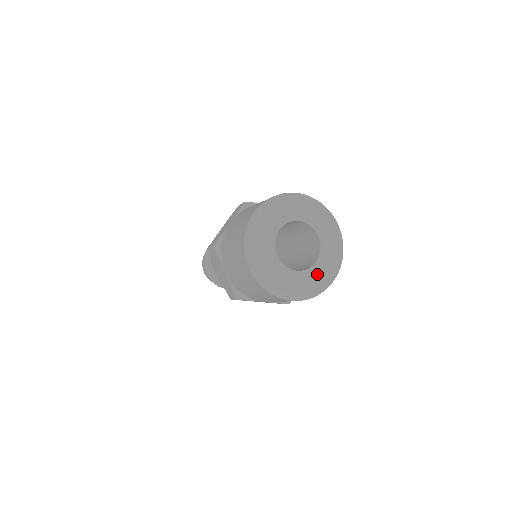
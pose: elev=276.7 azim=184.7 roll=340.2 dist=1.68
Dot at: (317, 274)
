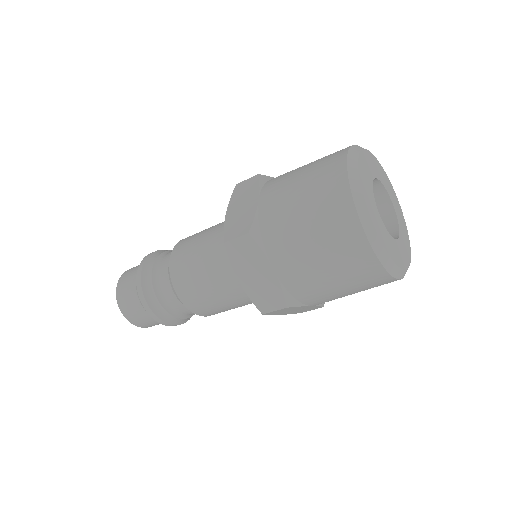
Dot at: (393, 248)
